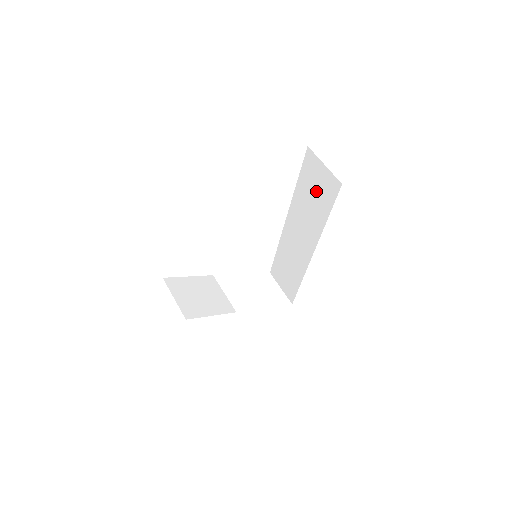
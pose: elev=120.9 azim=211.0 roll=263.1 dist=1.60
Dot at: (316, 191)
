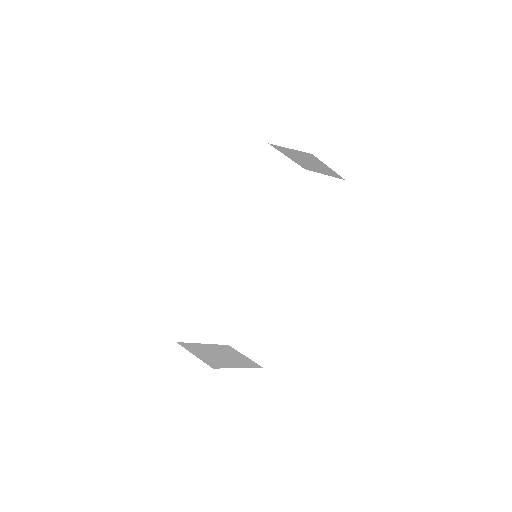
Dot at: (313, 203)
